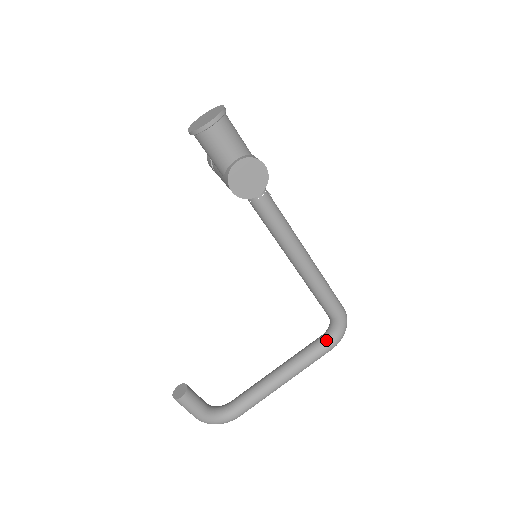
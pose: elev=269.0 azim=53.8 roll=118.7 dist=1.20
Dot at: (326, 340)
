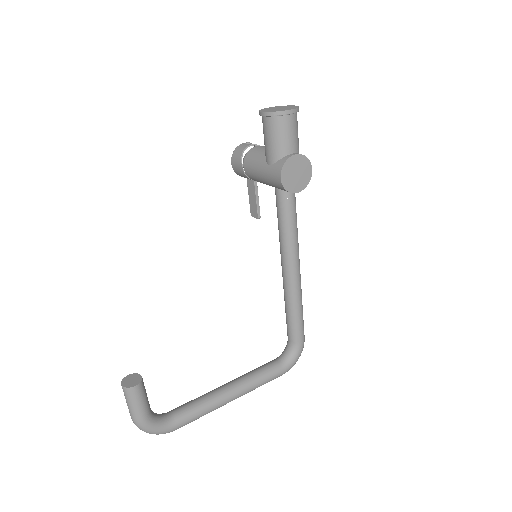
Dot at: (281, 364)
